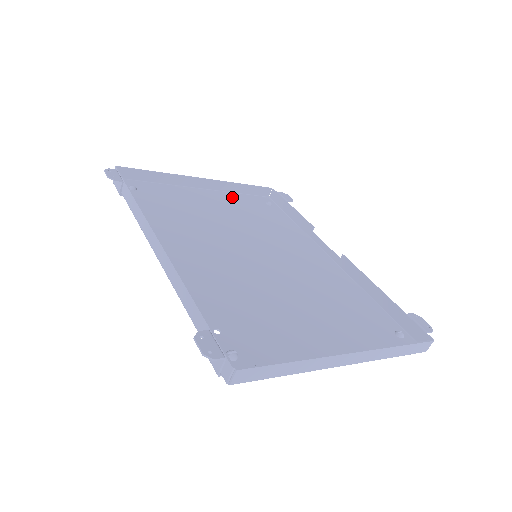
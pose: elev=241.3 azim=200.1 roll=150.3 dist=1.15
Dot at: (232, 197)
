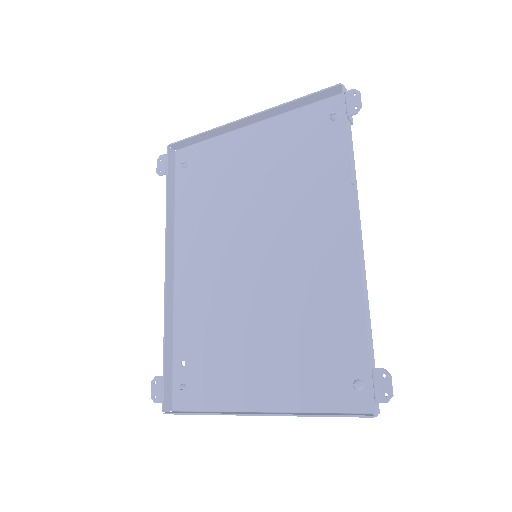
Dot at: (285, 125)
